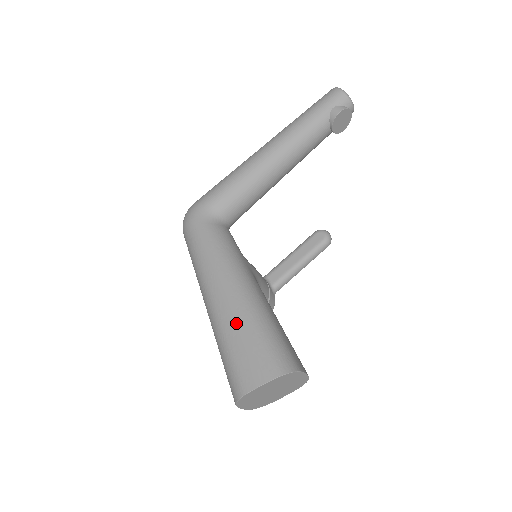
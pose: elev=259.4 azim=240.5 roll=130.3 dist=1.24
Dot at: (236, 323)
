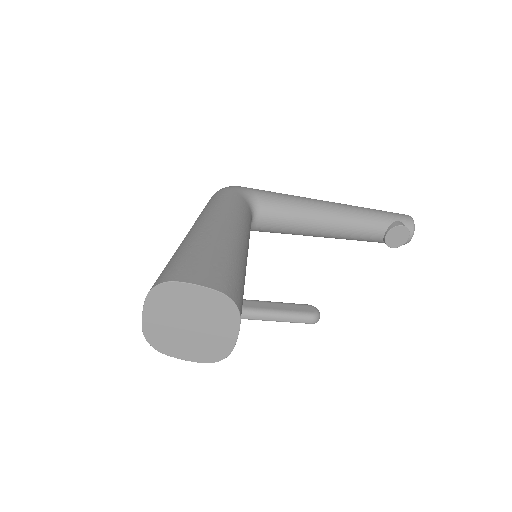
Dot at: (213, 243)
